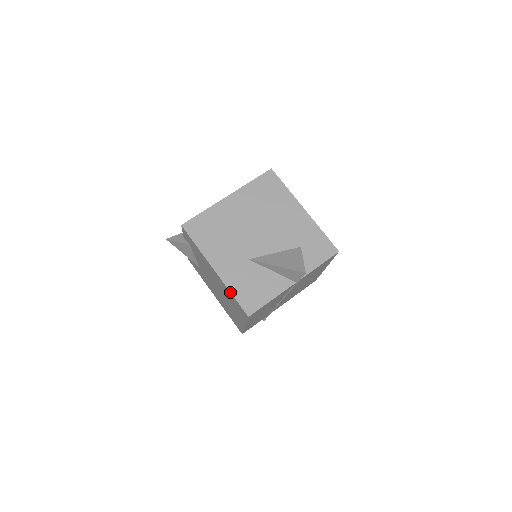
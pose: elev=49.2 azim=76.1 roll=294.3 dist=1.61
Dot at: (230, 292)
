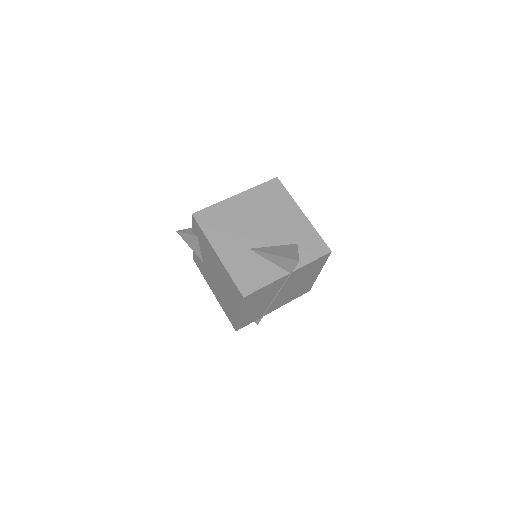
Dot at: (229, 274)
